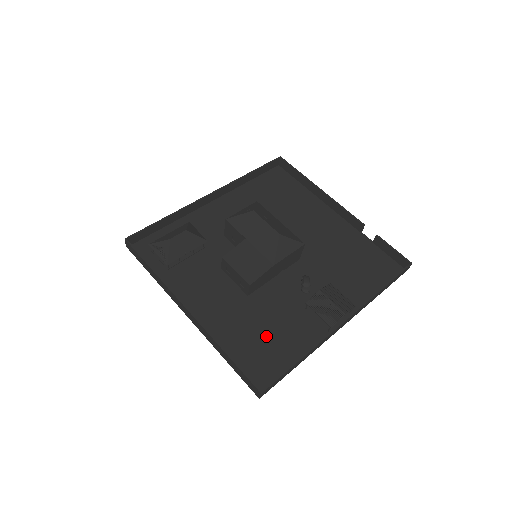
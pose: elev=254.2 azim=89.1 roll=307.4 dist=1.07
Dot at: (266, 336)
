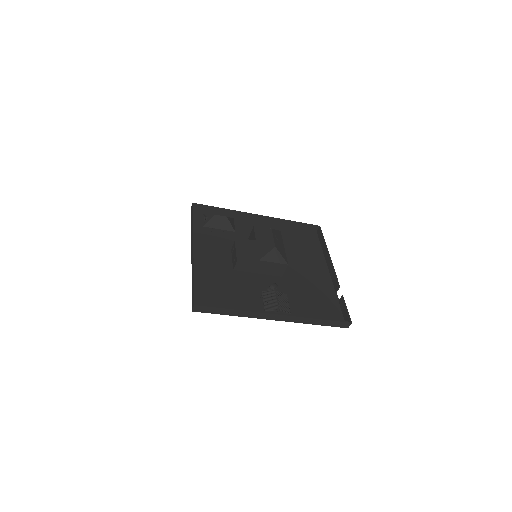
Dot at: (225, 292)
